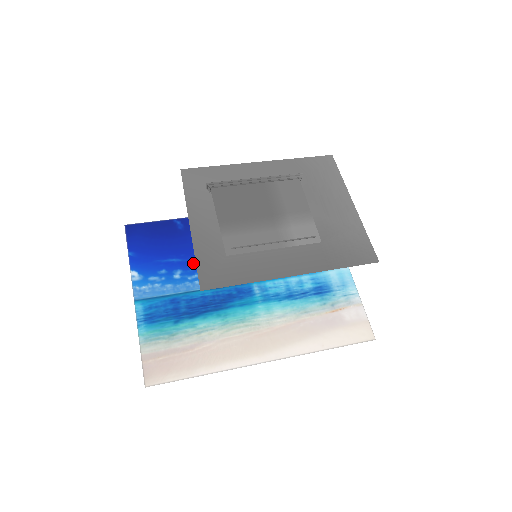
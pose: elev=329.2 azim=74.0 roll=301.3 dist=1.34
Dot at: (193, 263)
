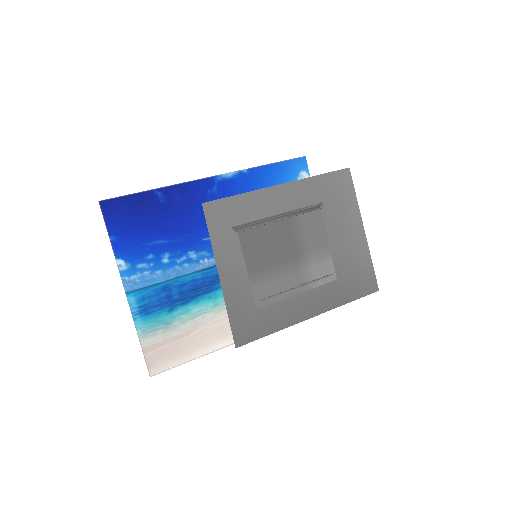
Dot at: (180, 243)
